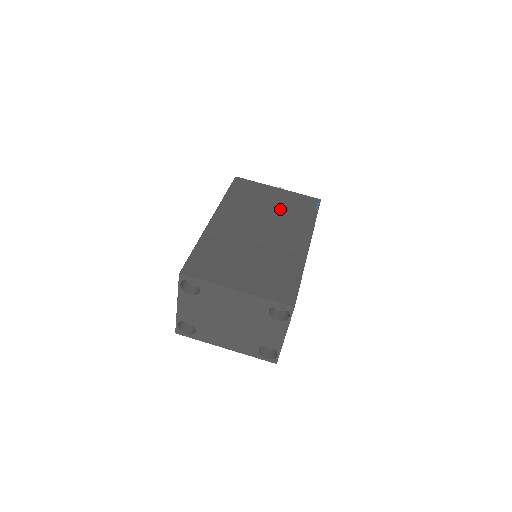
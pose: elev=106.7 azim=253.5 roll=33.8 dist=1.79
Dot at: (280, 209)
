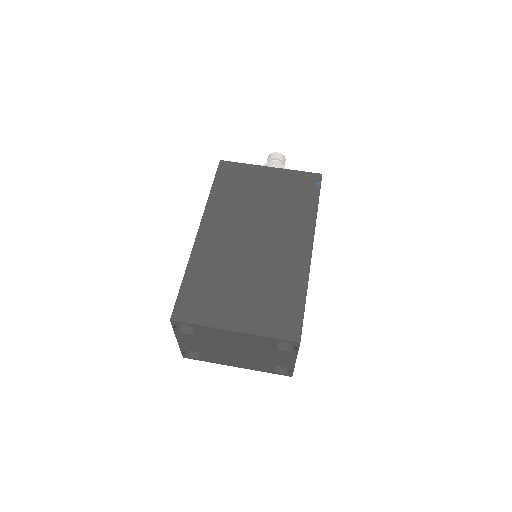
Dot at: (275, 200)
